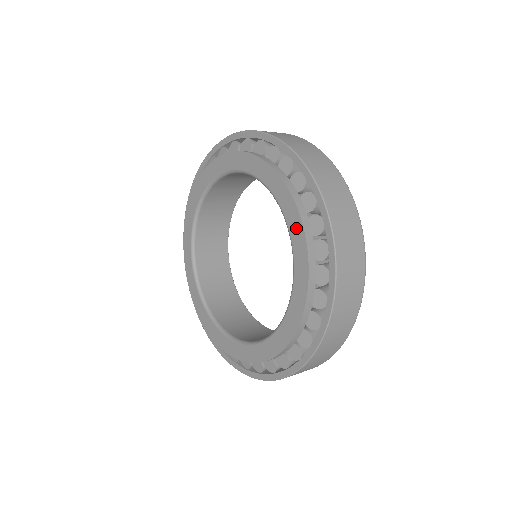
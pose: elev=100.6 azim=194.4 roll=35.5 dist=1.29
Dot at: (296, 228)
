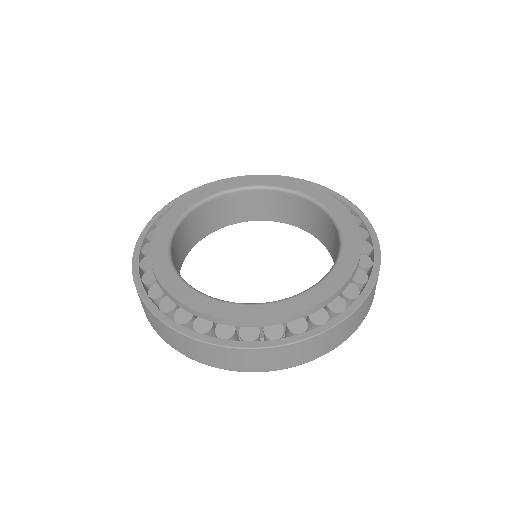
Dot at: (334, 204)
